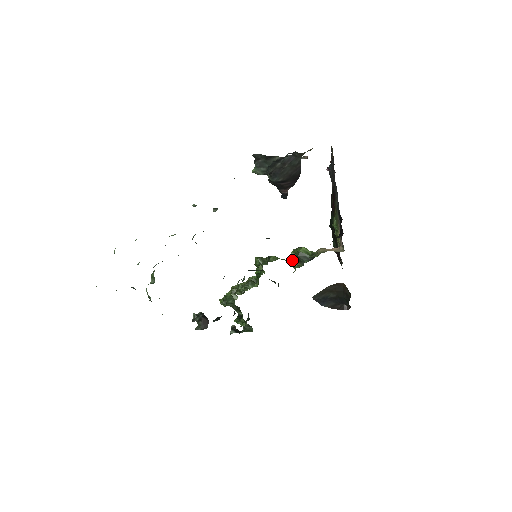
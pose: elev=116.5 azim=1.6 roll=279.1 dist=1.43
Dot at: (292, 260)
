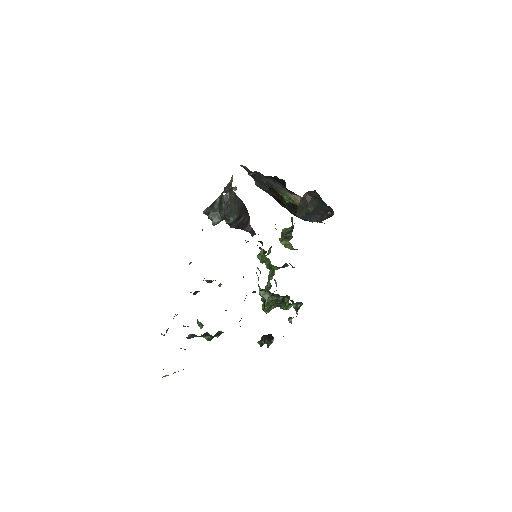
Dot at: (283, 242)
